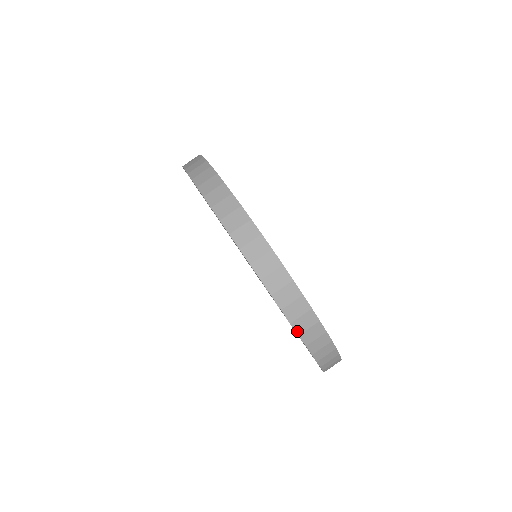
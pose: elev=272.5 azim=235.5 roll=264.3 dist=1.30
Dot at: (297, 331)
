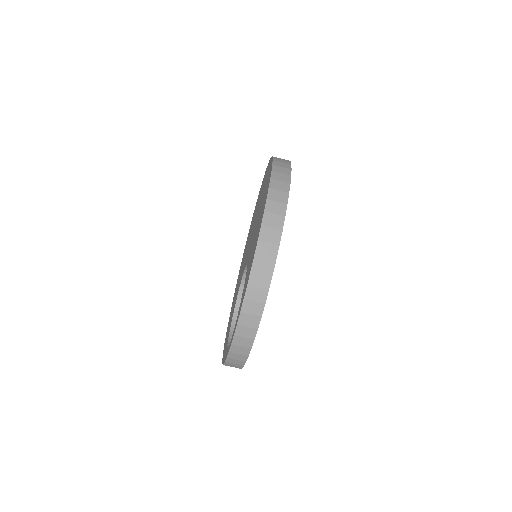
Dot at: (260, 235)
